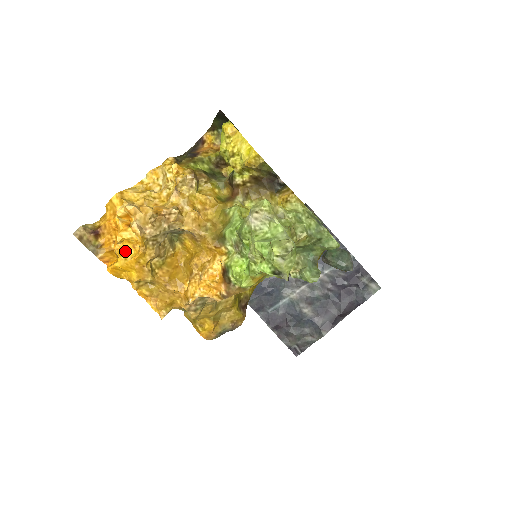
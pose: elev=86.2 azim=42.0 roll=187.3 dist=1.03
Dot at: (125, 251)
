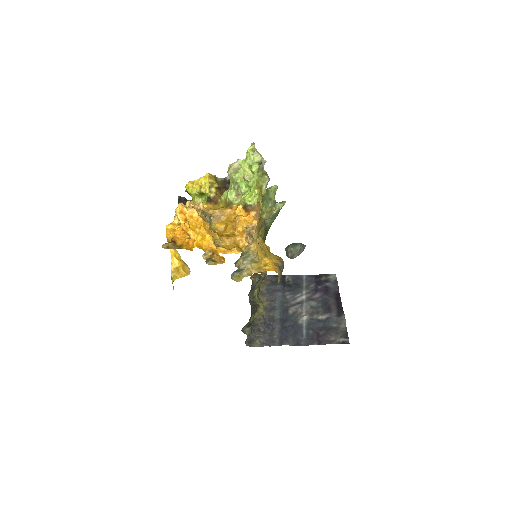
Dot at: (194, 231)
